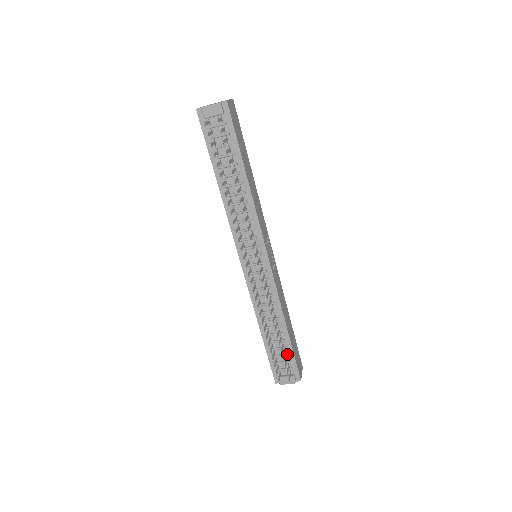
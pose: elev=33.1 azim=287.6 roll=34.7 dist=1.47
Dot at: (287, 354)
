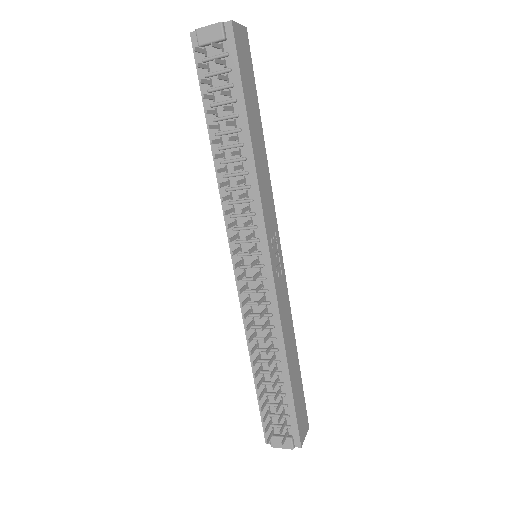
Dot at: (285, 404)
